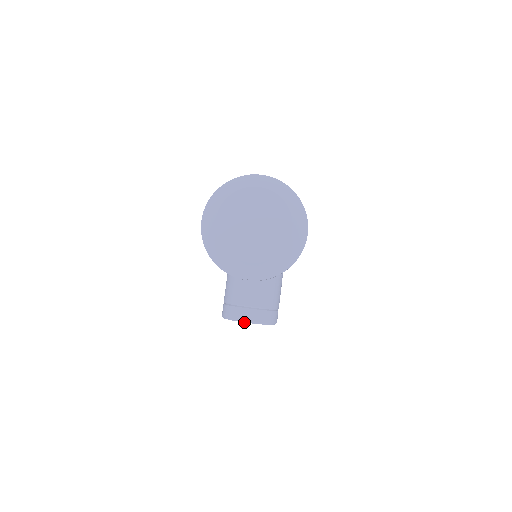
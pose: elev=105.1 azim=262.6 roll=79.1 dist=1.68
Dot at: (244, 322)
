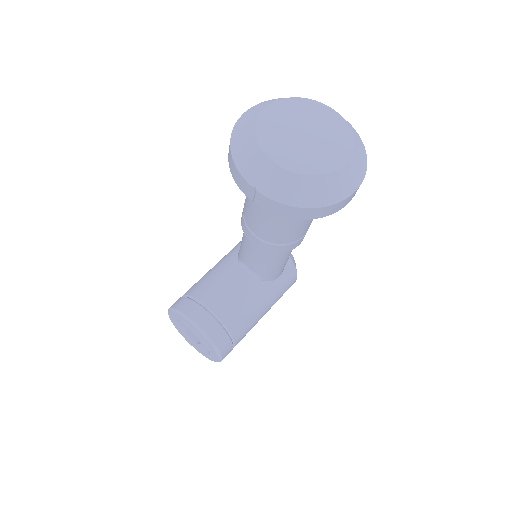
Dot at: (190, 322)
